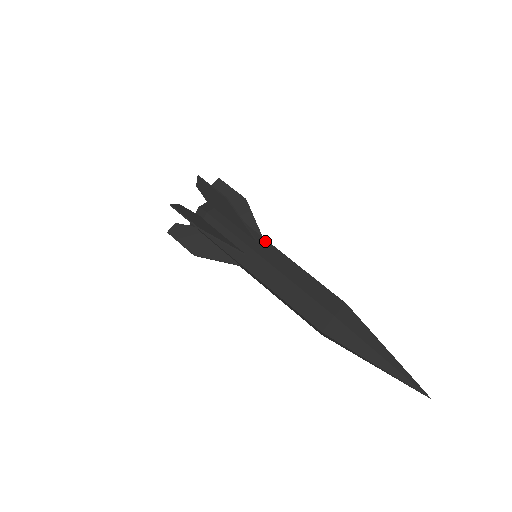
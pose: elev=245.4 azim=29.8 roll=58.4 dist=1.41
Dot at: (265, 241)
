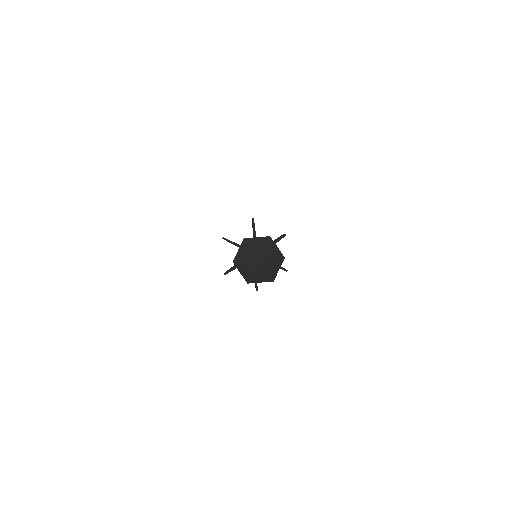
Dot at: occluded
